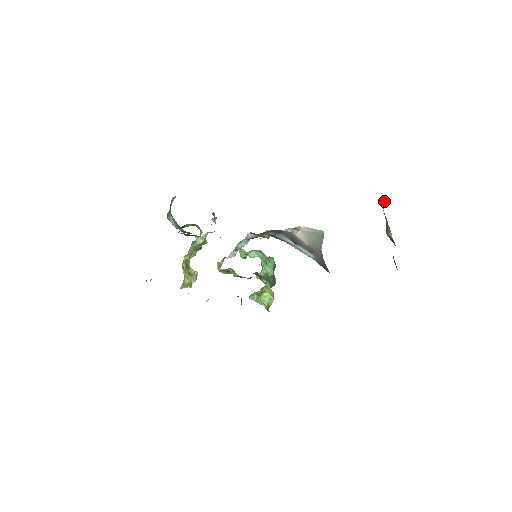
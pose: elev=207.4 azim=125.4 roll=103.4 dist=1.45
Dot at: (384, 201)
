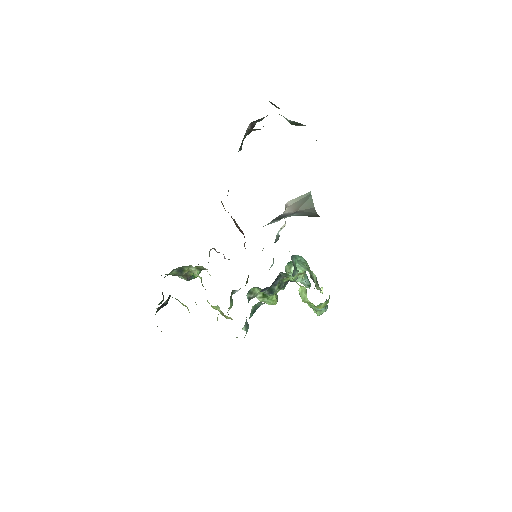
Dot at: (271, 102)
